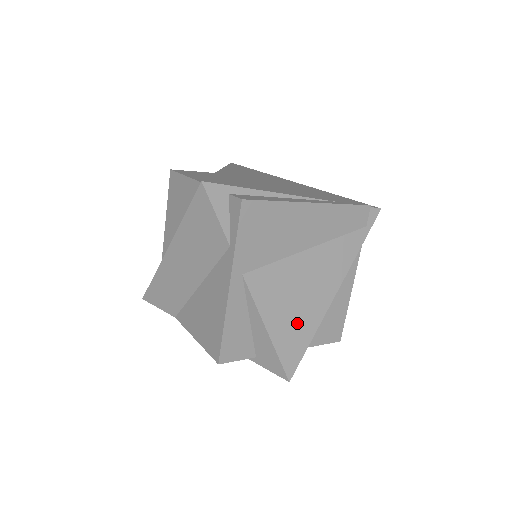
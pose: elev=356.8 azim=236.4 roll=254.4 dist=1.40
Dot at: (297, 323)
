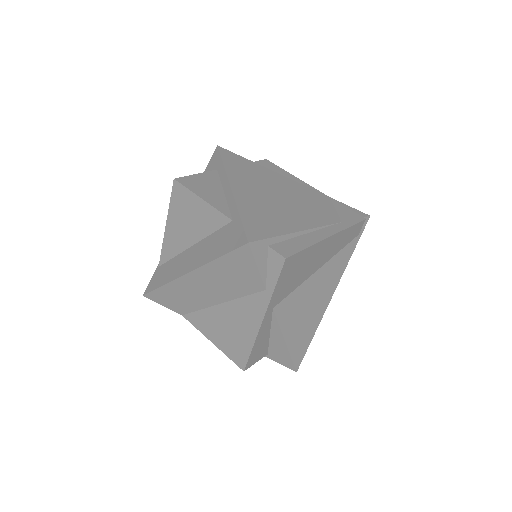
Dot at: (305, 329)
